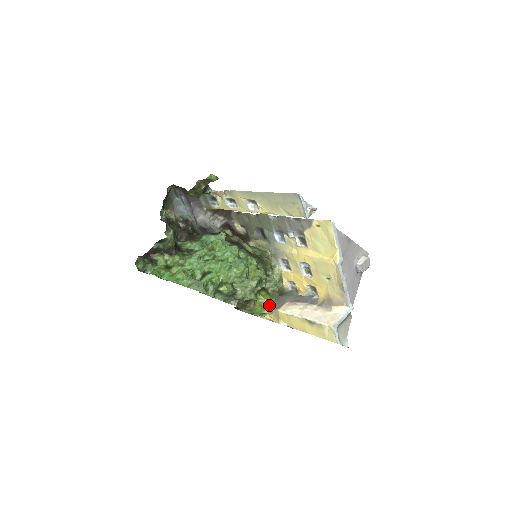
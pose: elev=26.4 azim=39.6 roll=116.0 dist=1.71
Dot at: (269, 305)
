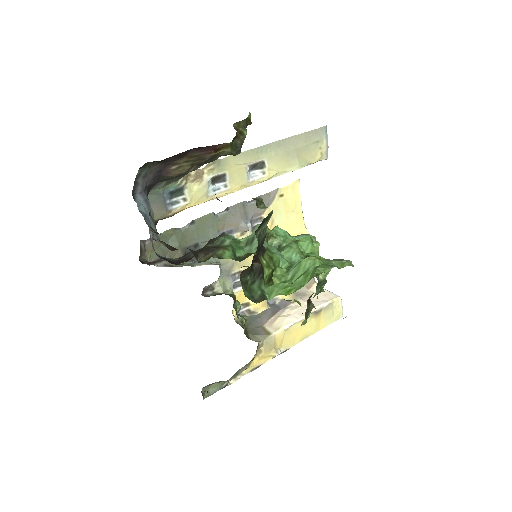
Dot at: occluded
